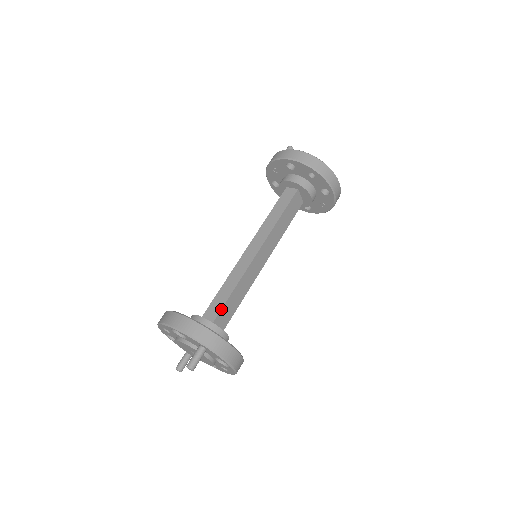
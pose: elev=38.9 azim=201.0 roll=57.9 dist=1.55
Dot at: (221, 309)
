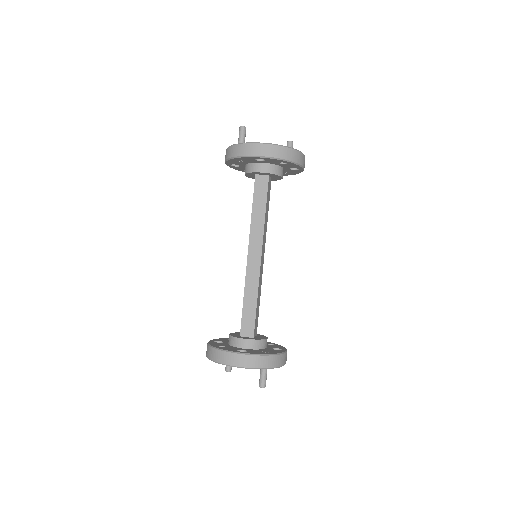
Dot at: (255, 322)
